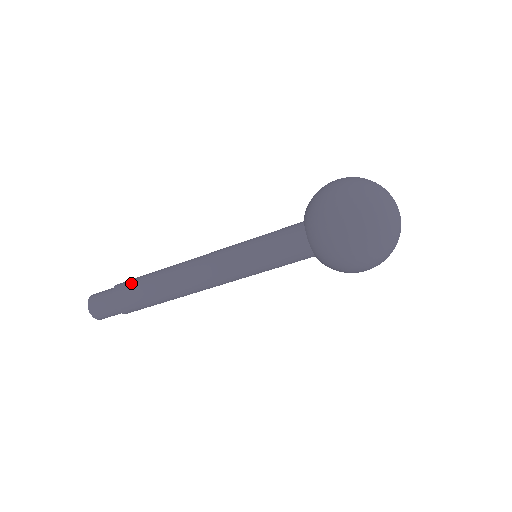
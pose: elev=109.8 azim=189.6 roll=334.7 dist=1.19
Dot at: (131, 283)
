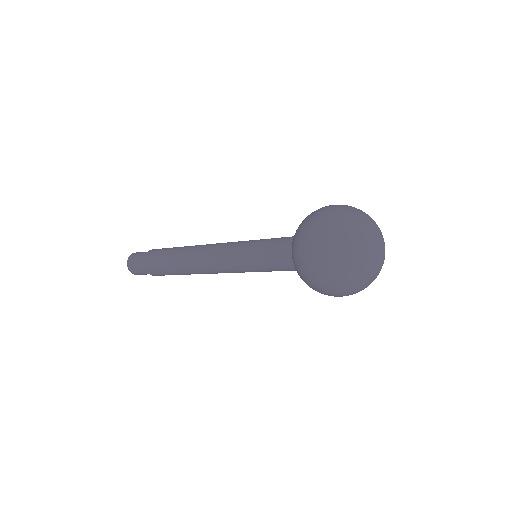
Dot at: (156, 260)
